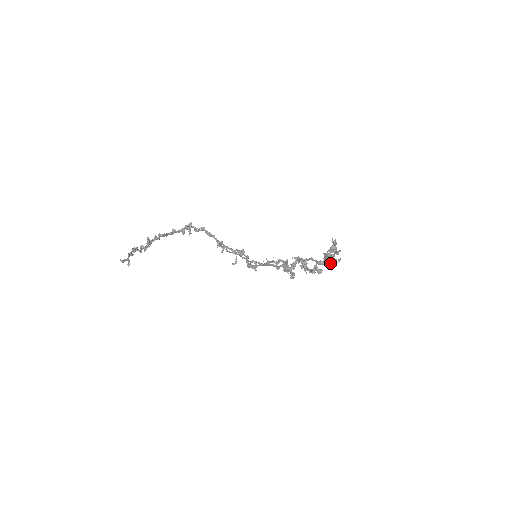
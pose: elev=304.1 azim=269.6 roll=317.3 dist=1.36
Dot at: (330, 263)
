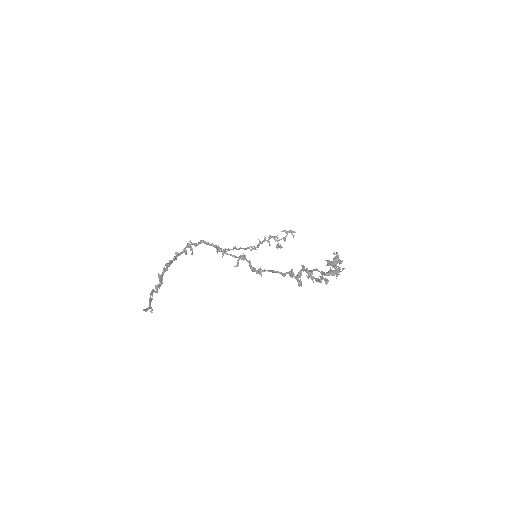
Dot at: (335, 274)
